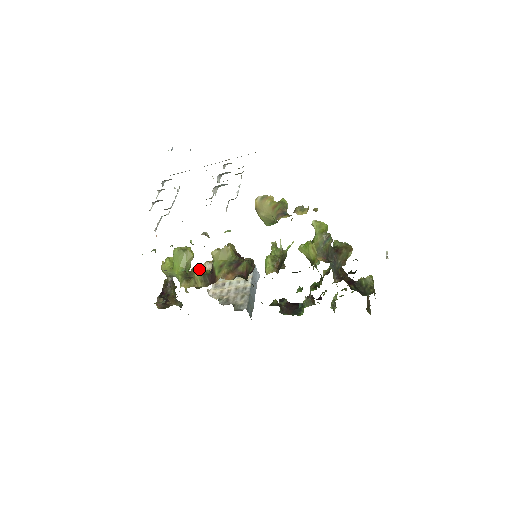
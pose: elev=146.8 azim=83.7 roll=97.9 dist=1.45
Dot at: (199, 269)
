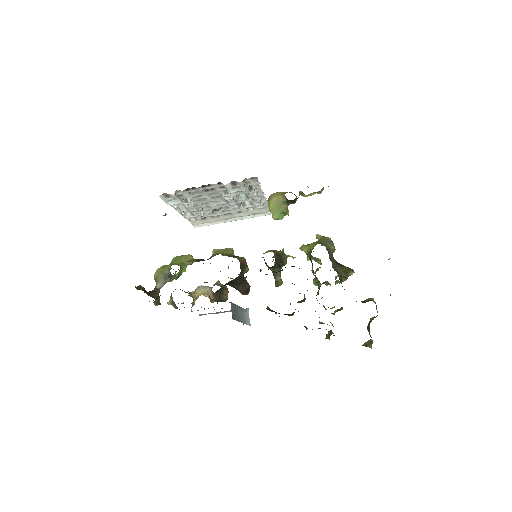
Dot at: (190, 292)
